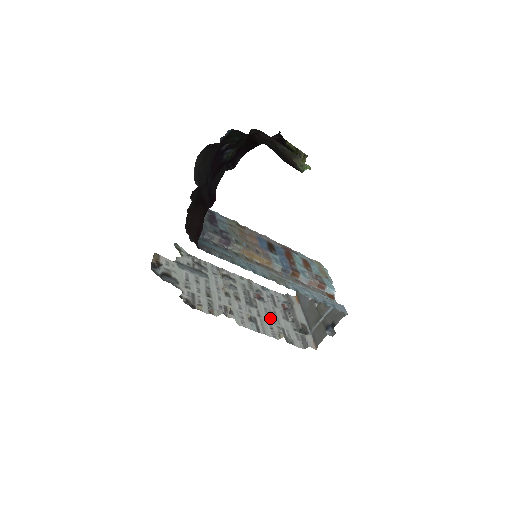
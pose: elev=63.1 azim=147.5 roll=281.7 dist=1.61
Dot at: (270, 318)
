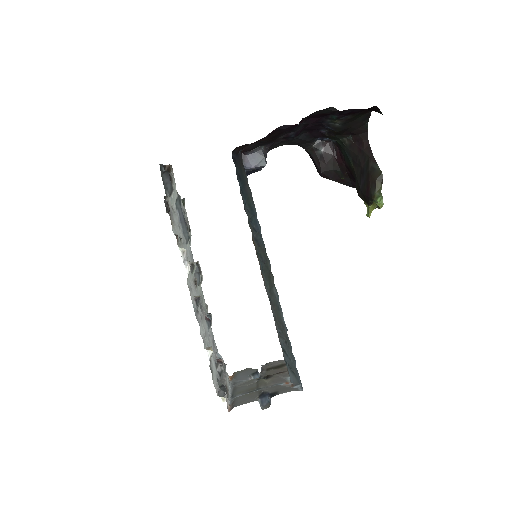
Dot at: (206, 337)
